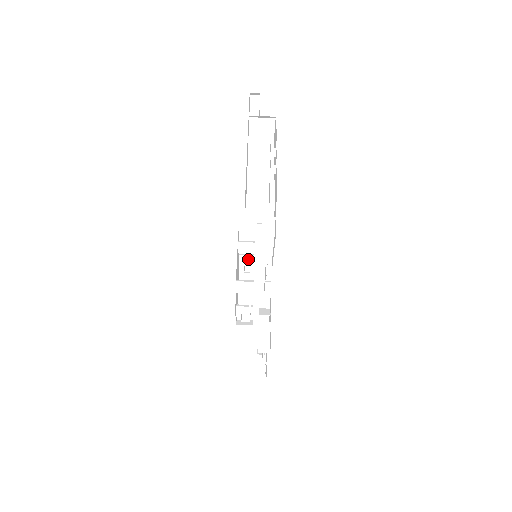
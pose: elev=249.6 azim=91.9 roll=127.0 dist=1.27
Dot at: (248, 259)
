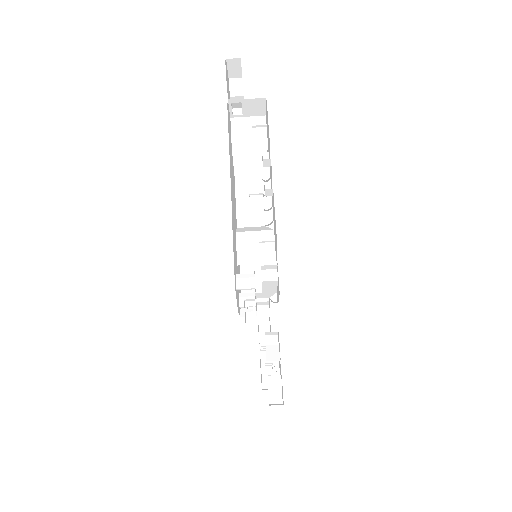
Dot at: occluded
